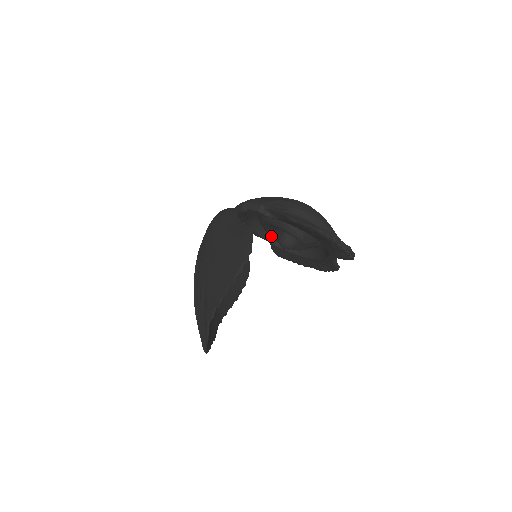
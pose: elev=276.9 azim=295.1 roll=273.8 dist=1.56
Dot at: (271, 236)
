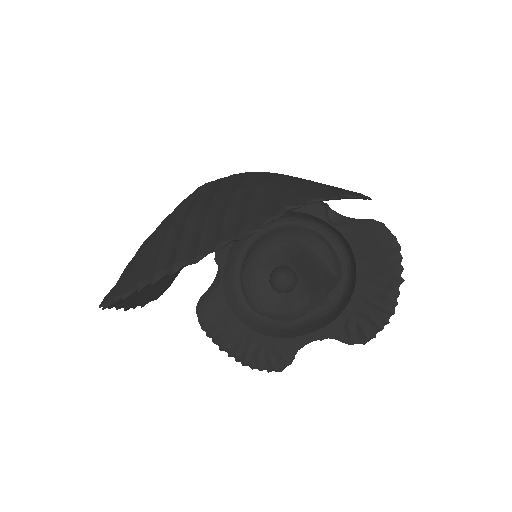
Dot at: (249, 268)
